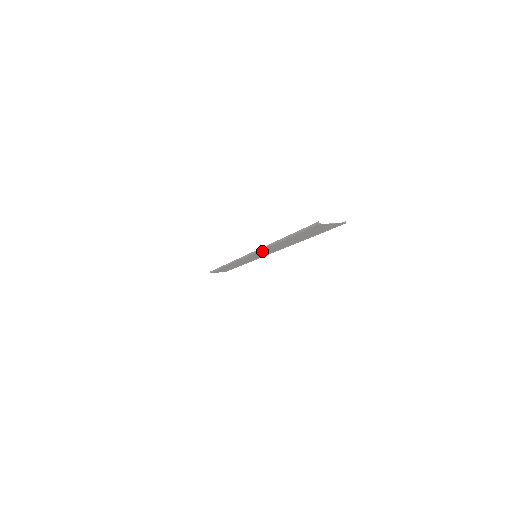
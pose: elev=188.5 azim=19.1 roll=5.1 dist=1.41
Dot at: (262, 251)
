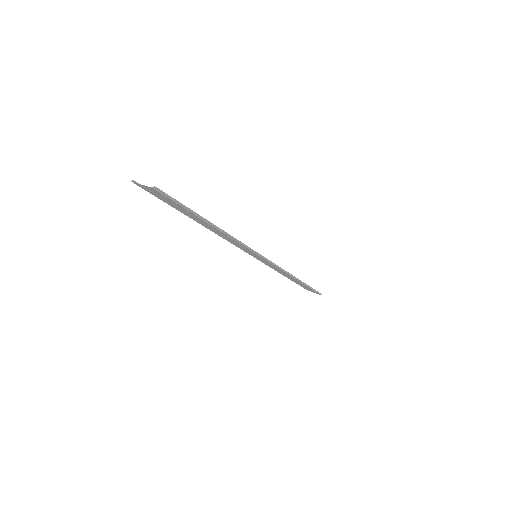
Dot at: (234, 243)
